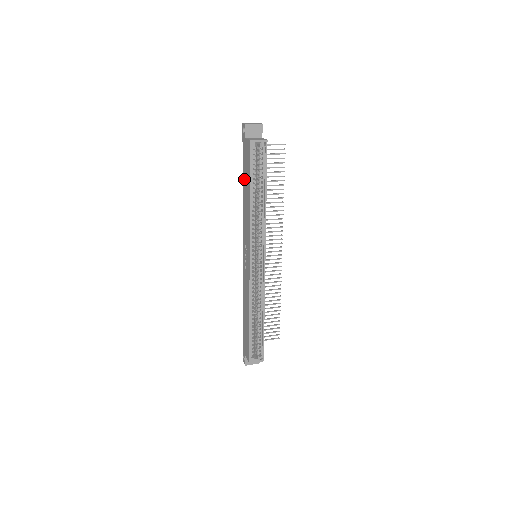
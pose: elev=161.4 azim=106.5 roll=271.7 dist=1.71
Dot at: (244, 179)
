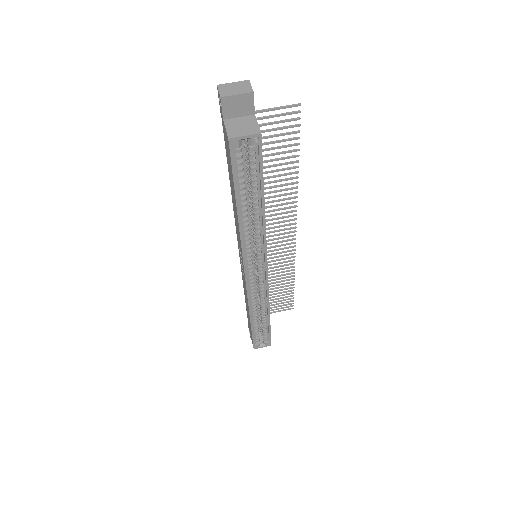
Dot at: (229, 172)
